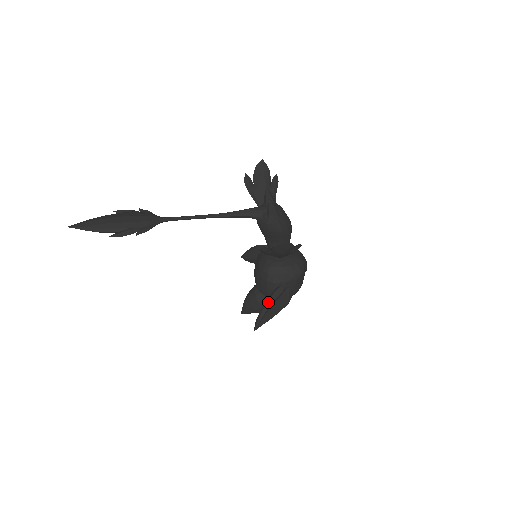
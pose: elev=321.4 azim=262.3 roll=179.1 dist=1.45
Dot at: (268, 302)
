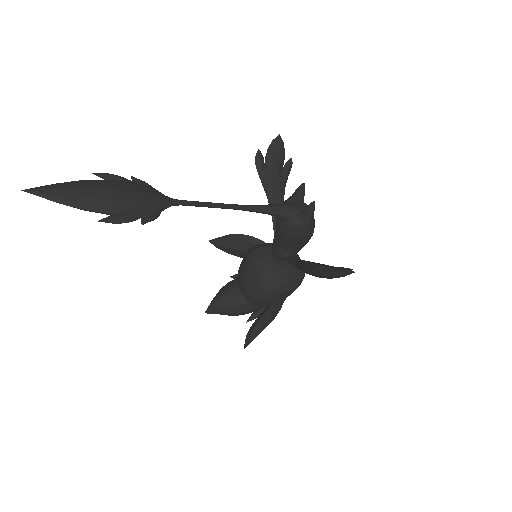
Dot at: (268, 316)
